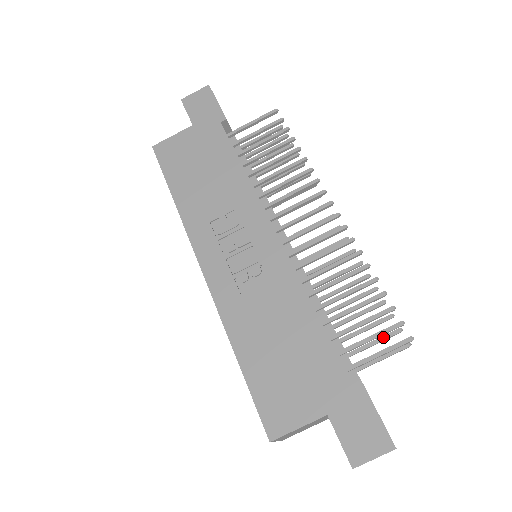
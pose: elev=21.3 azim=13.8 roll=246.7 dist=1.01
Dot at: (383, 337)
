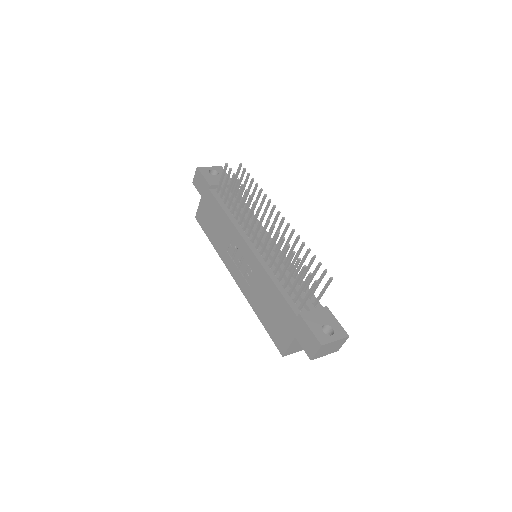
Dot at: (320, 278)
